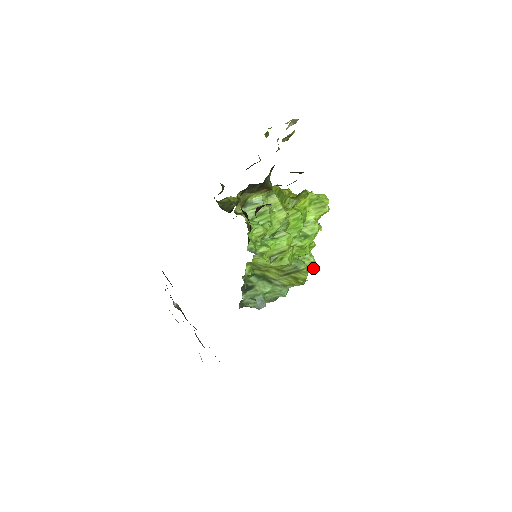
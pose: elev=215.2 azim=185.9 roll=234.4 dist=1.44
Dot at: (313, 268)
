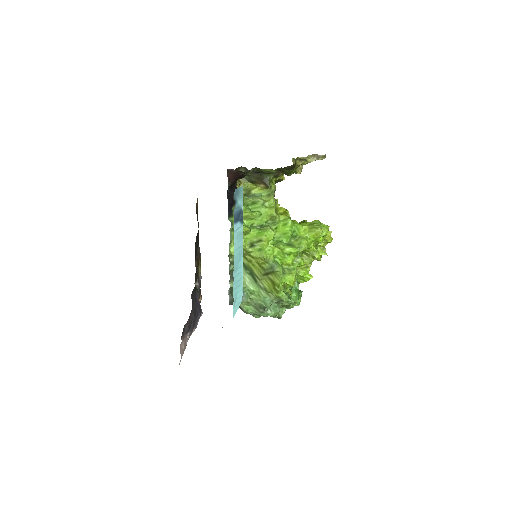
Dot at: (290, 279)
